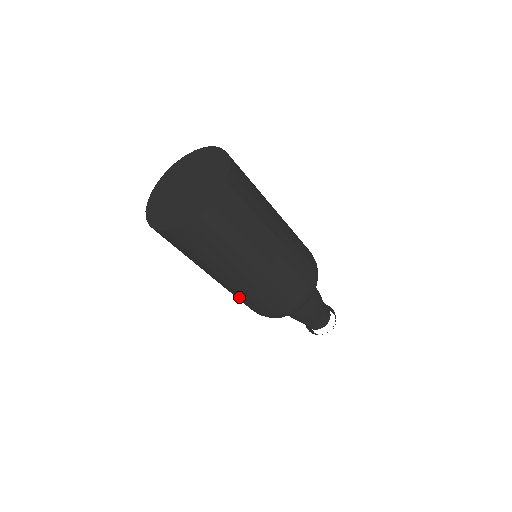
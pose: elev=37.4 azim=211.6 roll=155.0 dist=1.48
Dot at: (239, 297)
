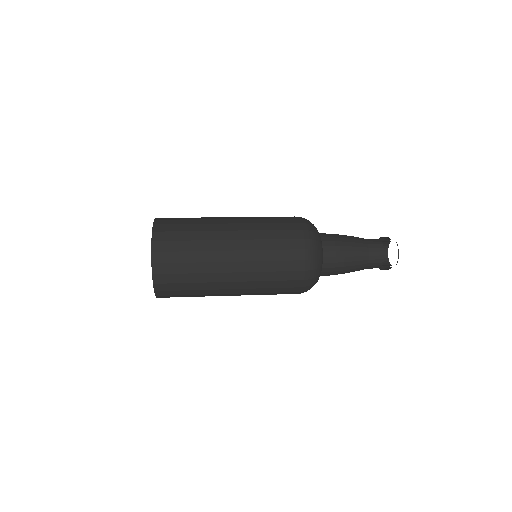
Dot at: occluded
